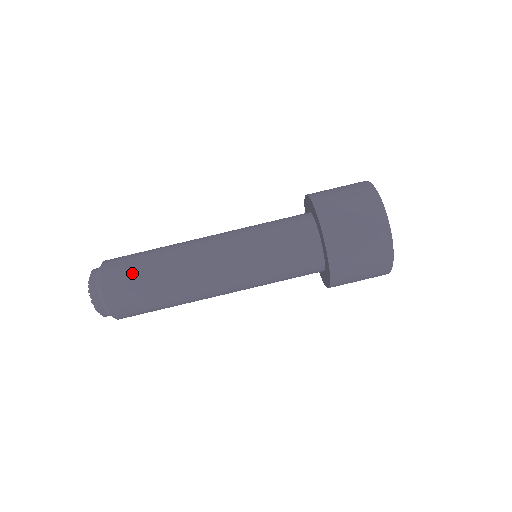
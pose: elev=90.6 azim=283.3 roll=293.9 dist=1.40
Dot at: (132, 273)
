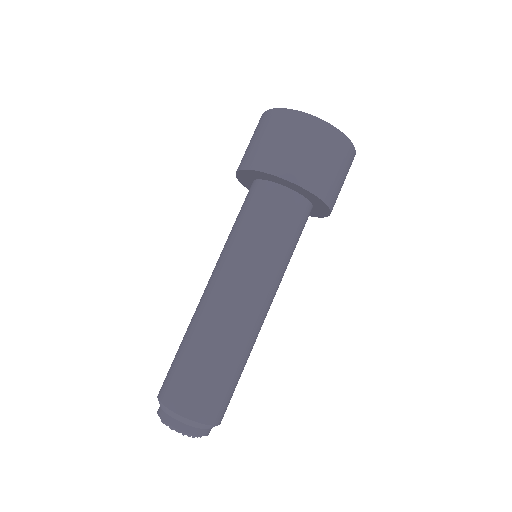
Dot at: (217, 389)
